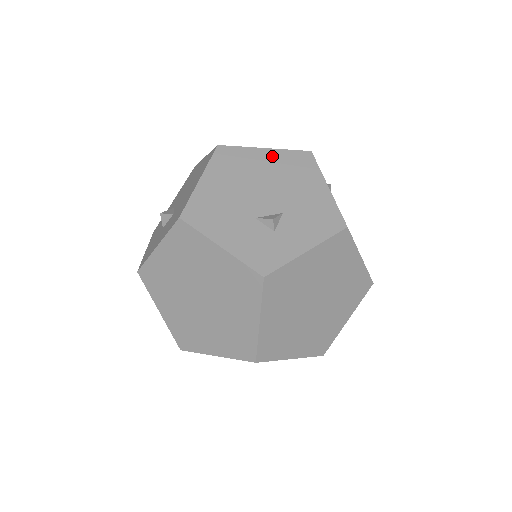
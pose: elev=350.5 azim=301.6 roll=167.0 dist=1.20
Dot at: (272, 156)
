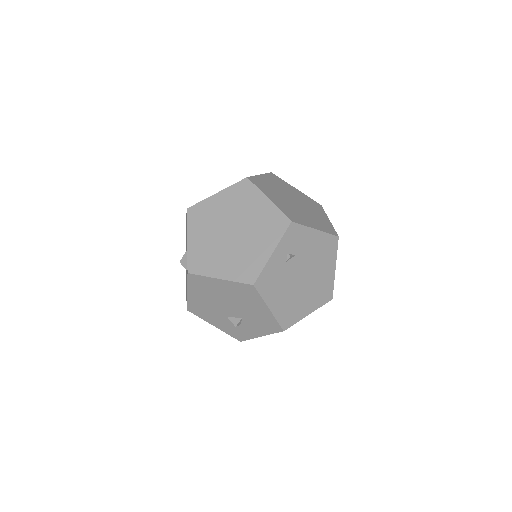
Dot at: (226, 285)
